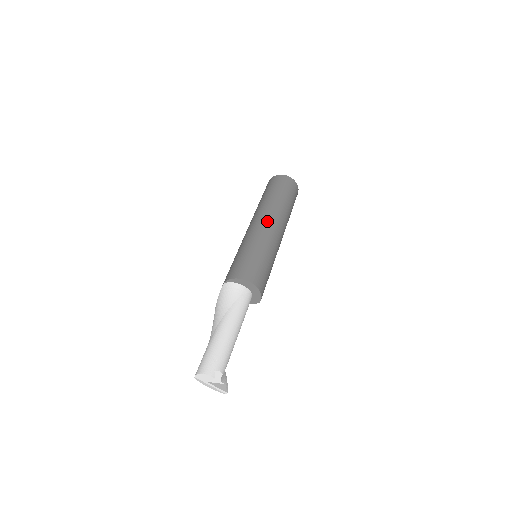
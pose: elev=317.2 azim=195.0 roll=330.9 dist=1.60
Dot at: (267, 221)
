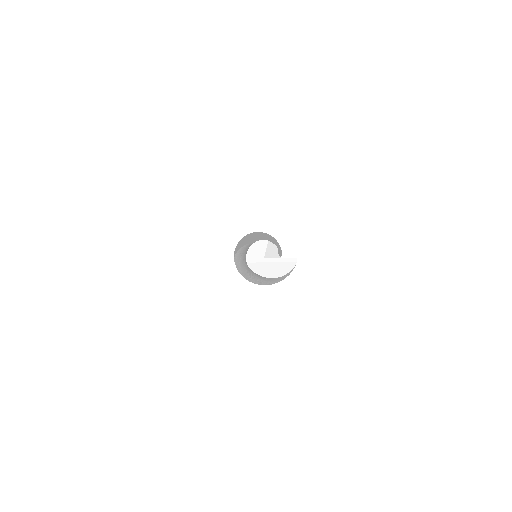
Dot at: occluded
